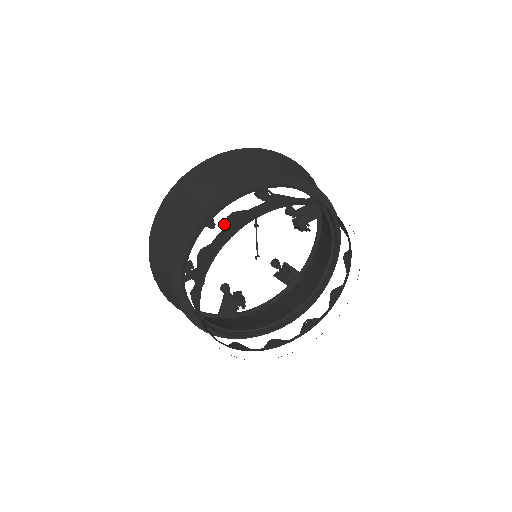
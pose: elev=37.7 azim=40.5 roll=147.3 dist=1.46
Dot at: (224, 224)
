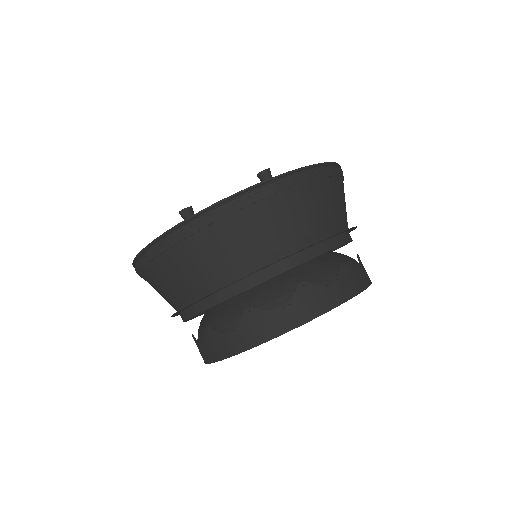
Dot at: (241, 321)
